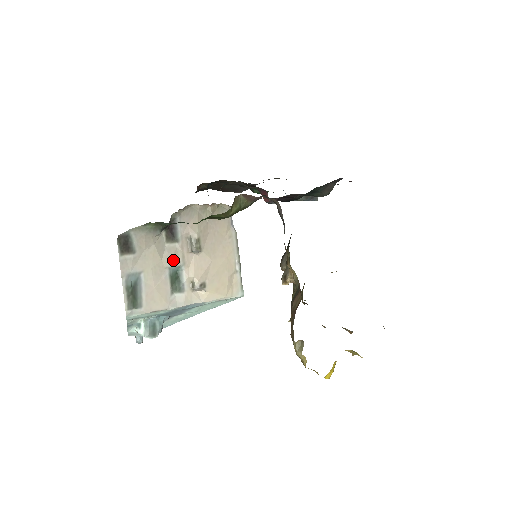
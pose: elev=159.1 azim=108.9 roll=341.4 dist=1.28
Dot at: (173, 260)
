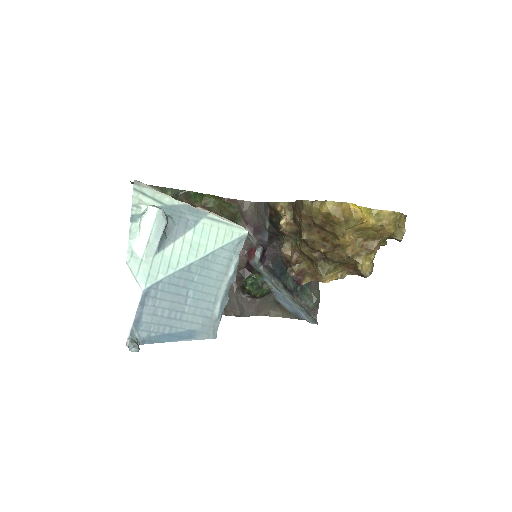
Dot at: occluded
